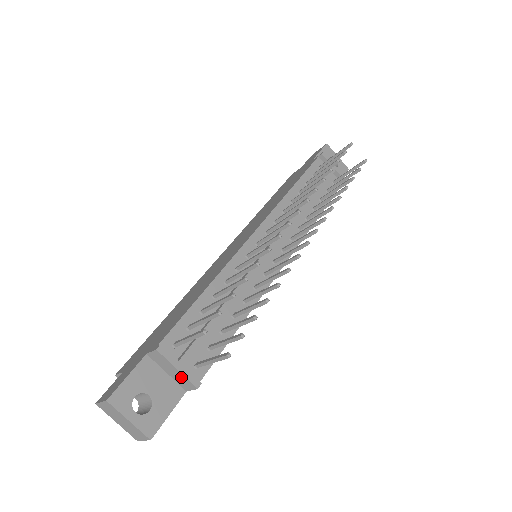
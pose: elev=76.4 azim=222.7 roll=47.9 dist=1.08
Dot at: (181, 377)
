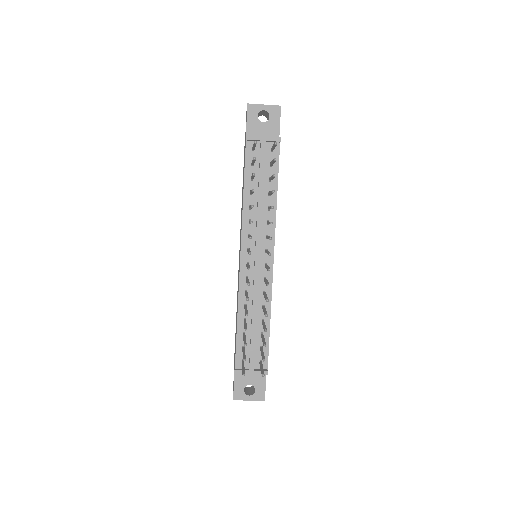
Dot at: (257, 373)
